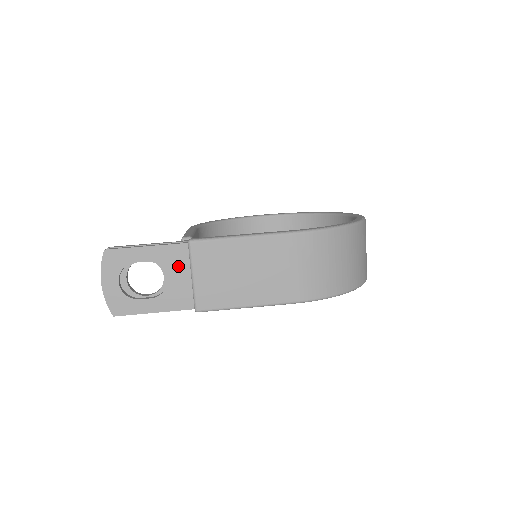
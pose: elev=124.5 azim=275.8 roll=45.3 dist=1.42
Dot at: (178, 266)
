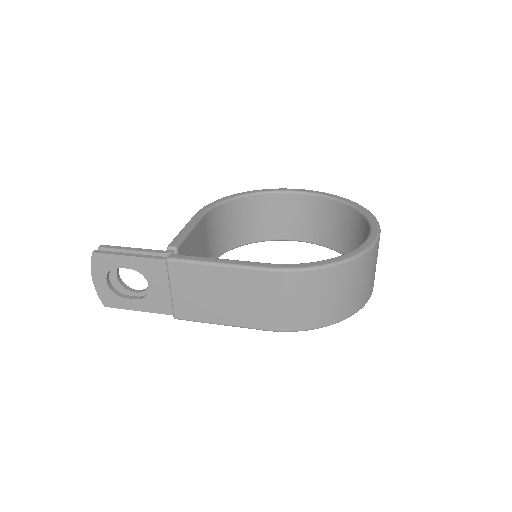
Dot at: (158, 278)
